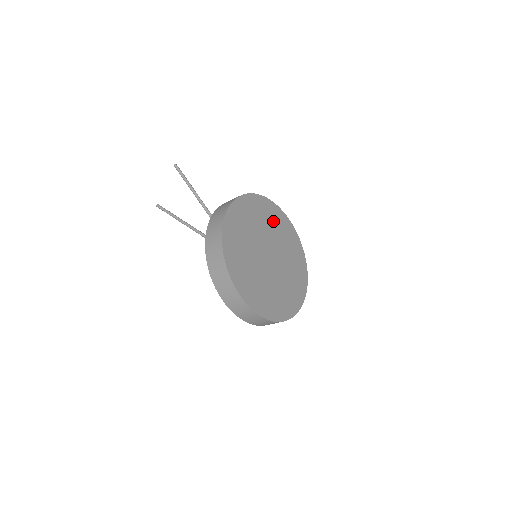
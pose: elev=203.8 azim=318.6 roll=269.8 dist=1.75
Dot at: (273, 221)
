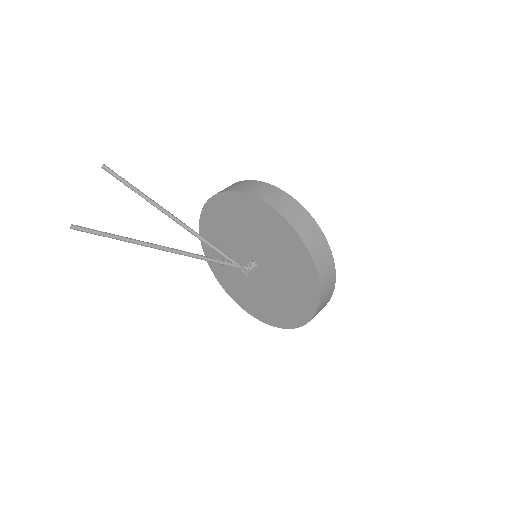
Dot at: occluded
